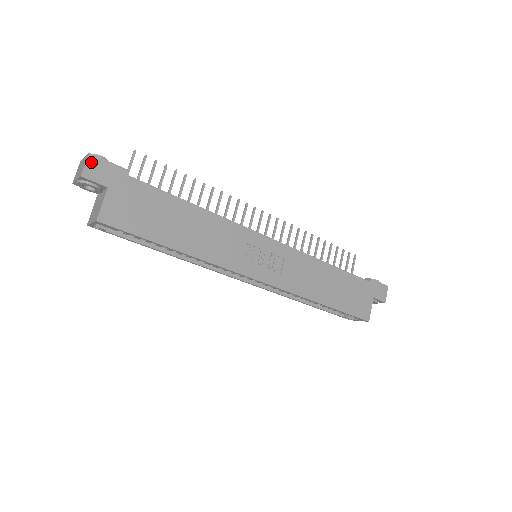
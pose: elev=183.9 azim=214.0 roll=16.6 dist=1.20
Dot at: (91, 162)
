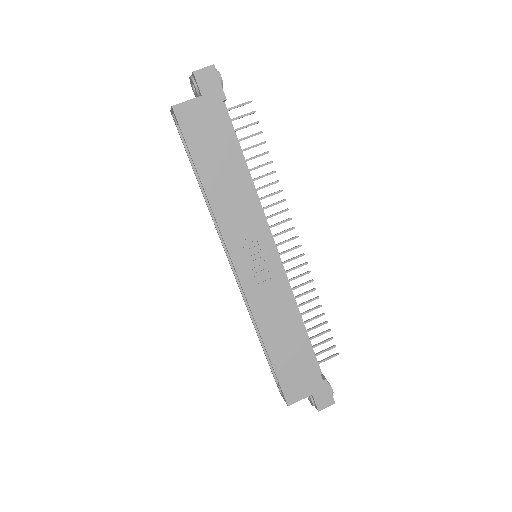
Dot at: (209, 71)
